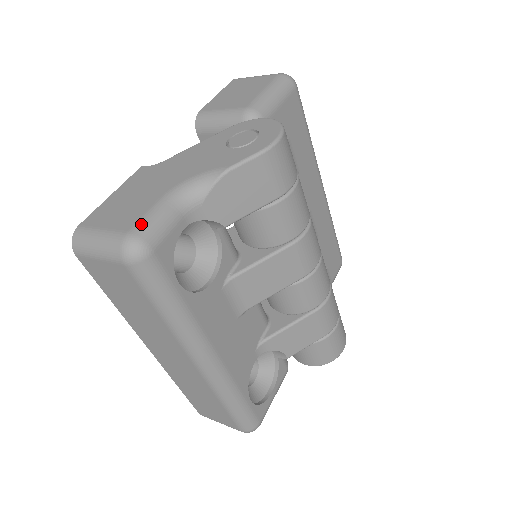
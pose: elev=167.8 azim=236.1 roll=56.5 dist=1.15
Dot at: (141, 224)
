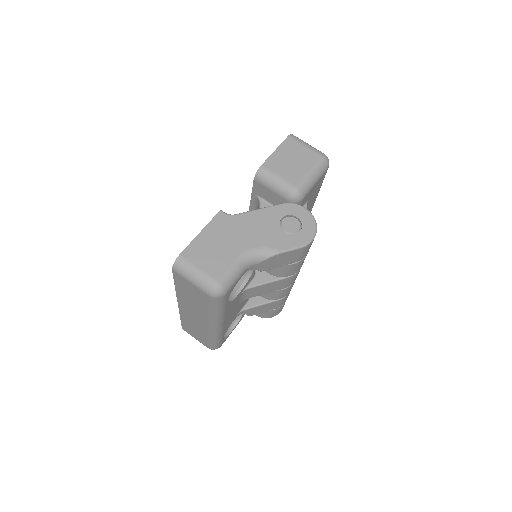
Dot at: (225, 277)
